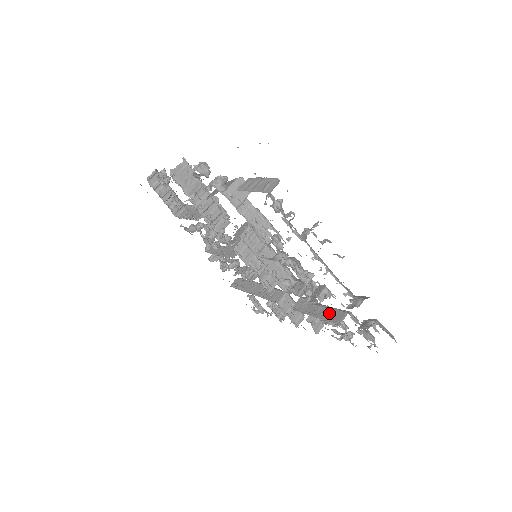
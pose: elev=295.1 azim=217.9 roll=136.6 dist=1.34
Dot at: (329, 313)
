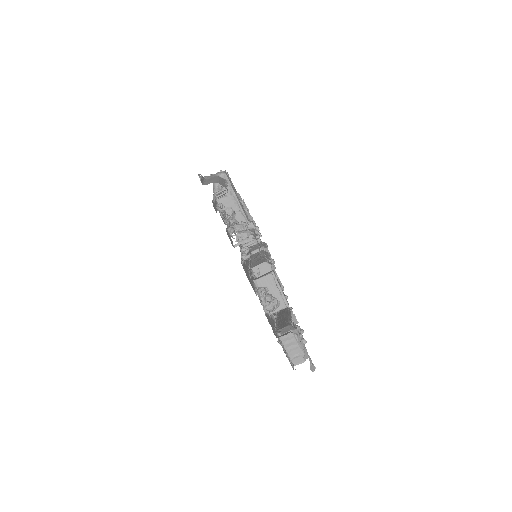
Dot at: occluded
